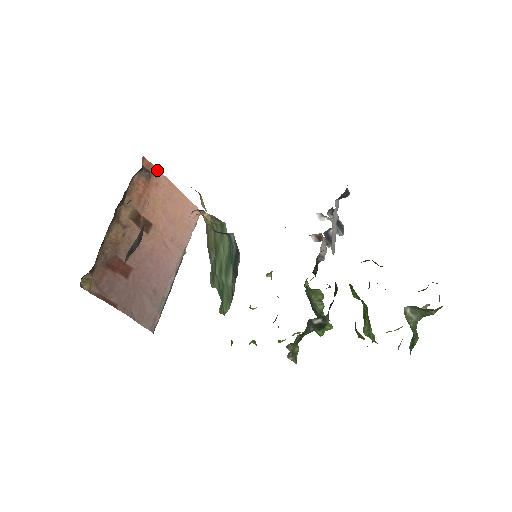
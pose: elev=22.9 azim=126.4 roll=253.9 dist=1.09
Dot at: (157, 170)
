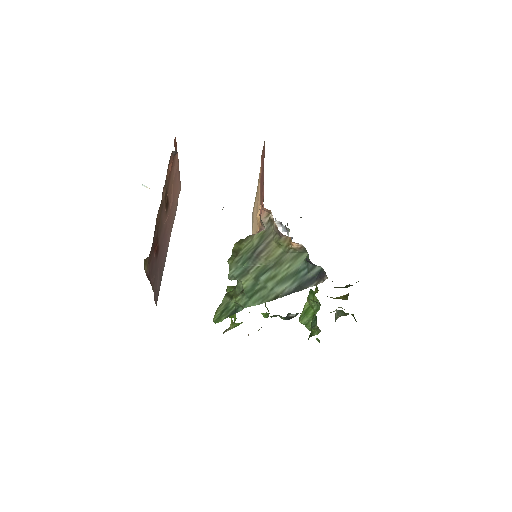
Dot at: (176, 148)
